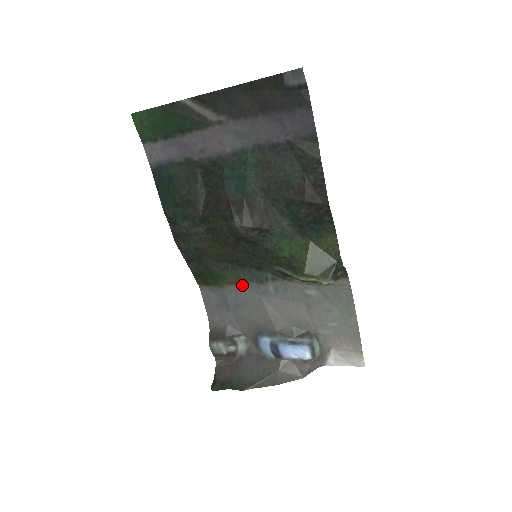
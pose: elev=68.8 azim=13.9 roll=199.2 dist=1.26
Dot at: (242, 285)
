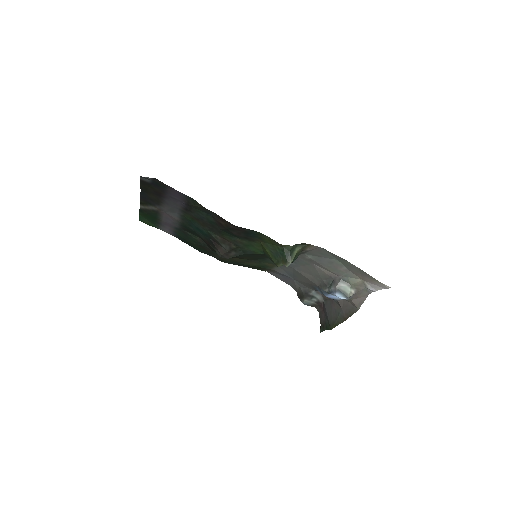
Dot at: occluded
